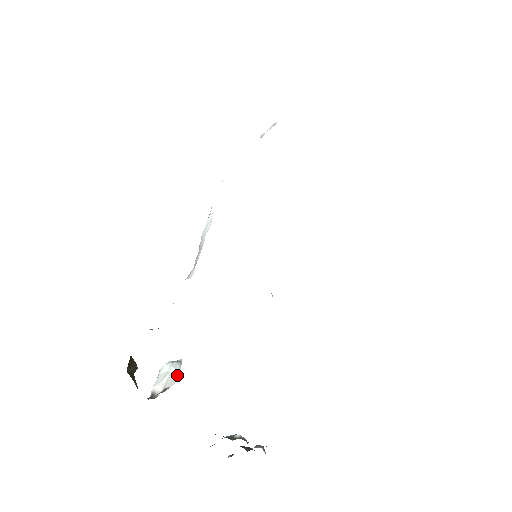
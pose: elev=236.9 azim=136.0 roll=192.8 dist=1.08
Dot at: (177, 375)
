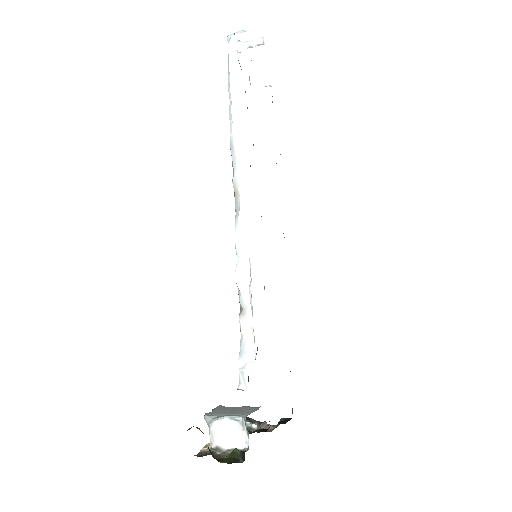
Dot at: (246, 440)
